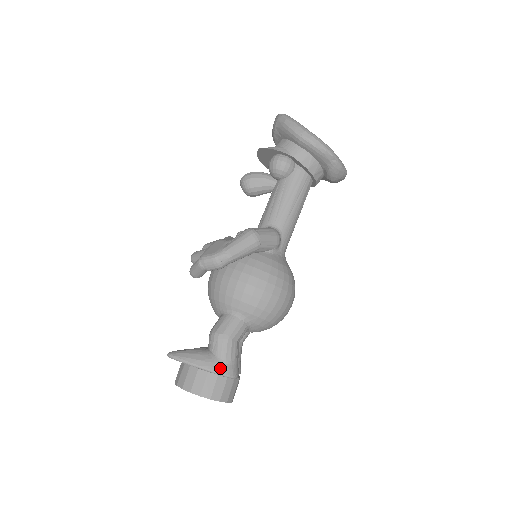
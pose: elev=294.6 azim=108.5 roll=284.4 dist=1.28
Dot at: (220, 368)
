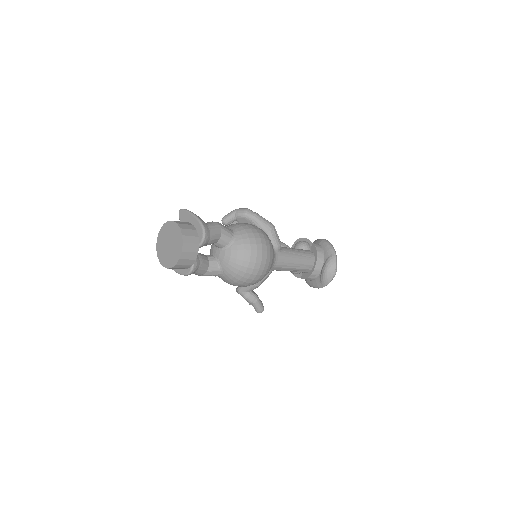
Dot at: (204, 223)
